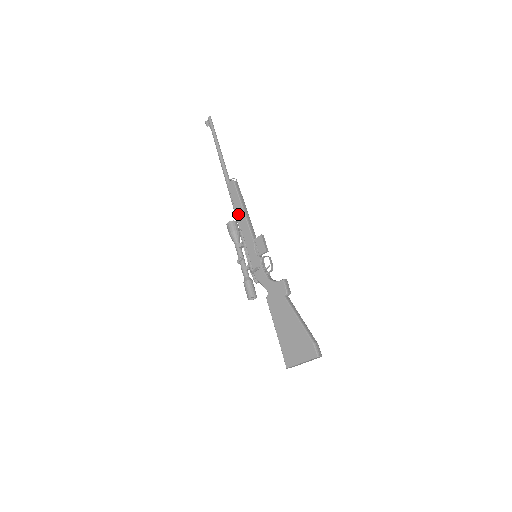
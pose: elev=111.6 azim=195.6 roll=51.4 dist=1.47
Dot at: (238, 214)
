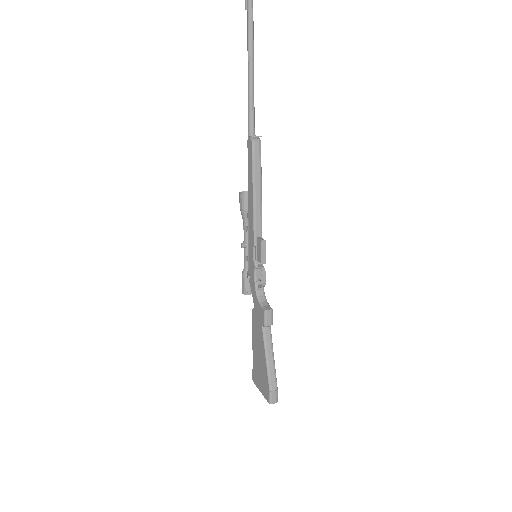
Dot at: (249, 192)
